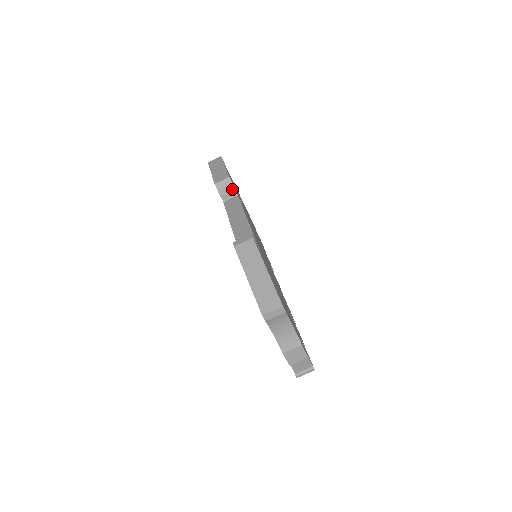
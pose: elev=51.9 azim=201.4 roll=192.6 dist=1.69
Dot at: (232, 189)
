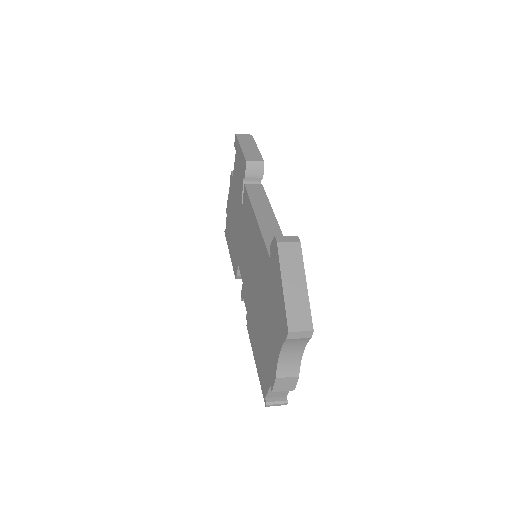
Dot at: (260, 175)
